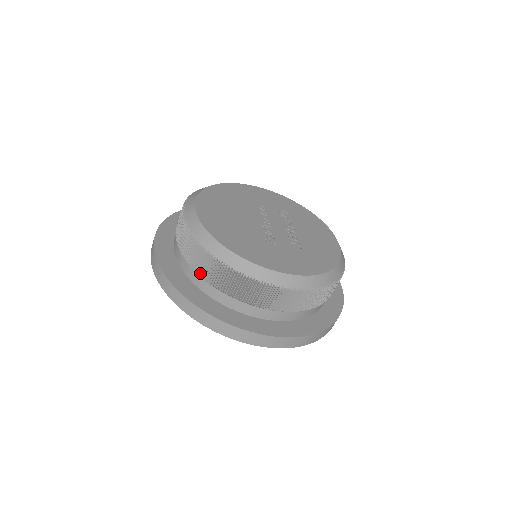
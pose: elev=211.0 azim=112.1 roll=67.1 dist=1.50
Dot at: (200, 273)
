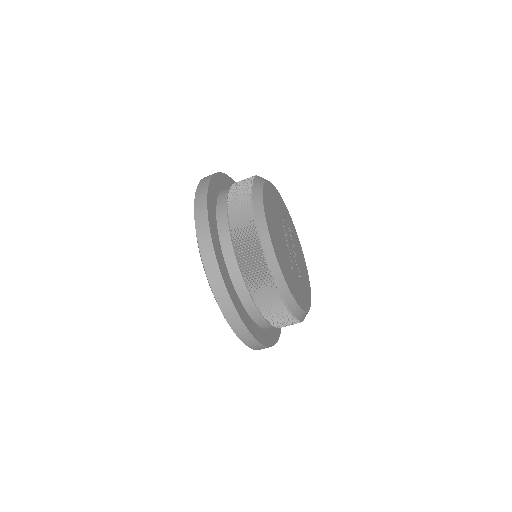
Dot at: (247, 280)
